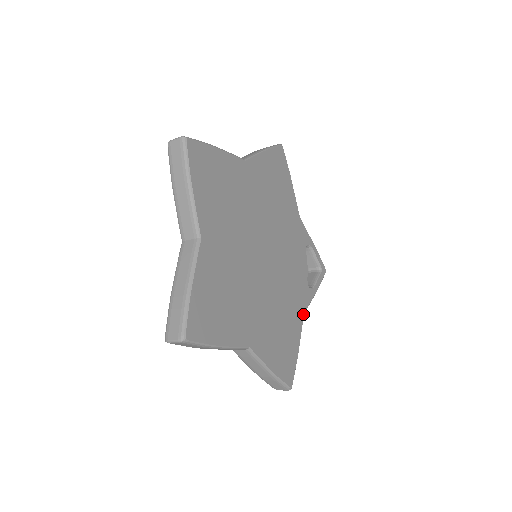
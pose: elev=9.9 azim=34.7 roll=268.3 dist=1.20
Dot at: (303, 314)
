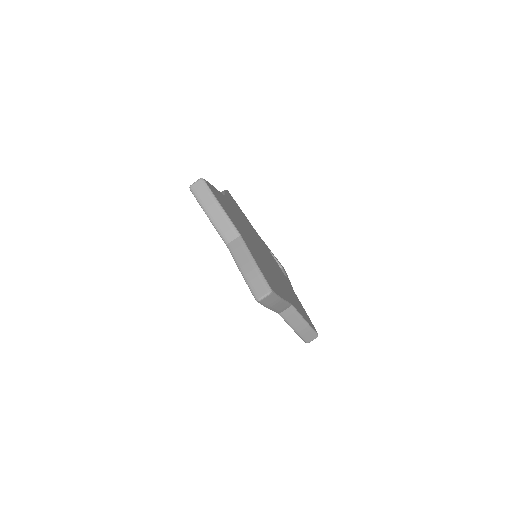
Dot at: (294, 292)
